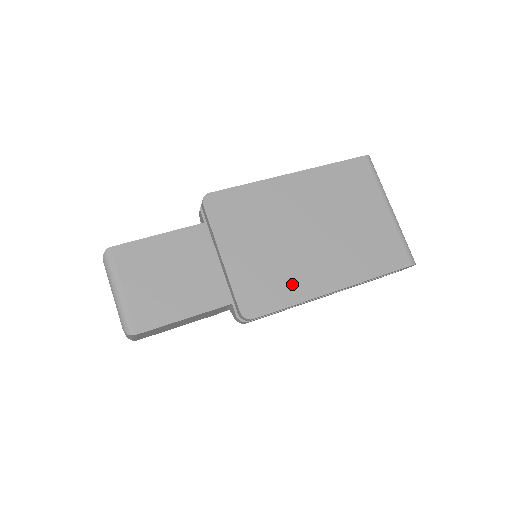
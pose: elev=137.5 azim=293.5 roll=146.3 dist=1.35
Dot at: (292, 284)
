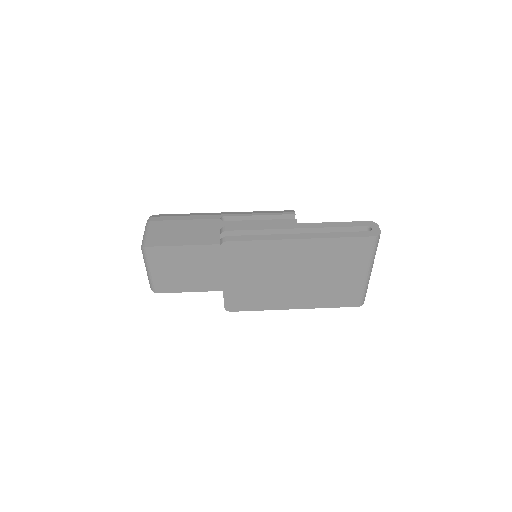
Dot at: (266, 301)
